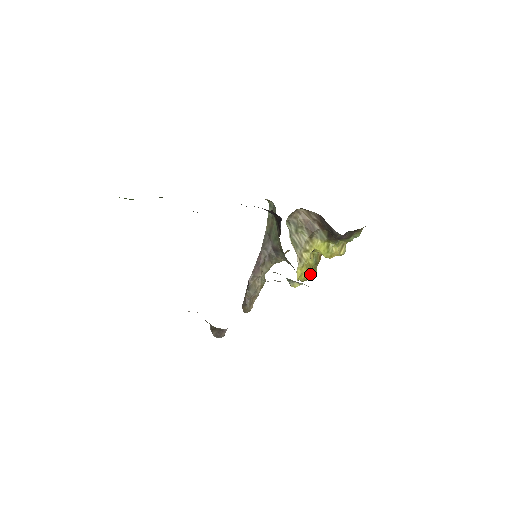
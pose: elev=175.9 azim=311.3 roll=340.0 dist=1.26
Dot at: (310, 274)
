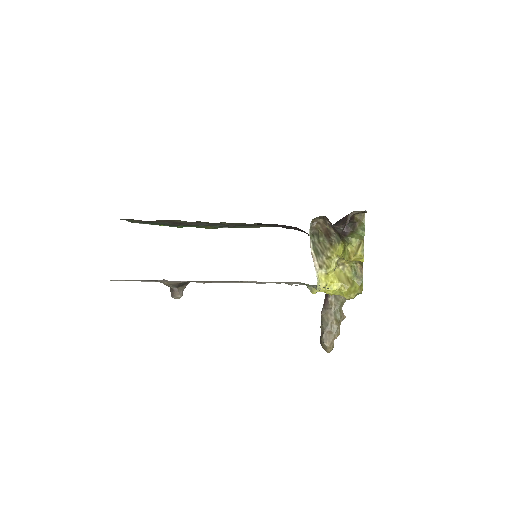
Dot at: (347, 287)
